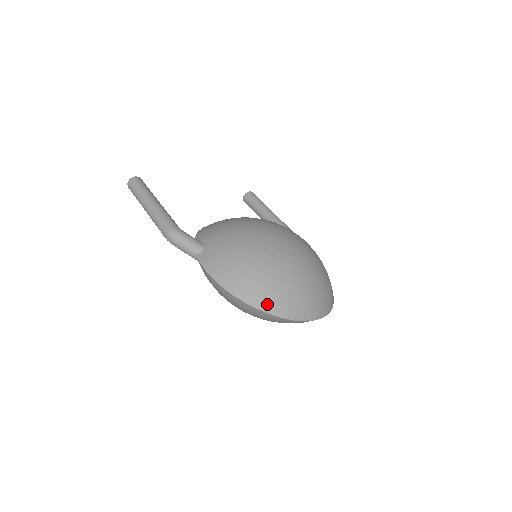
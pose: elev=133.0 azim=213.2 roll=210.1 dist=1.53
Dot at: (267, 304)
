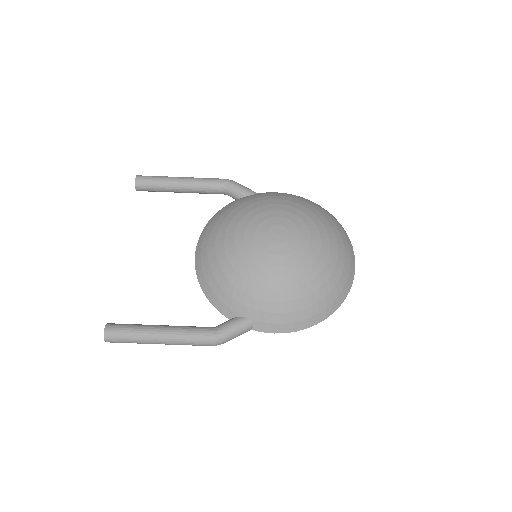
Dot at: (337, 301)
